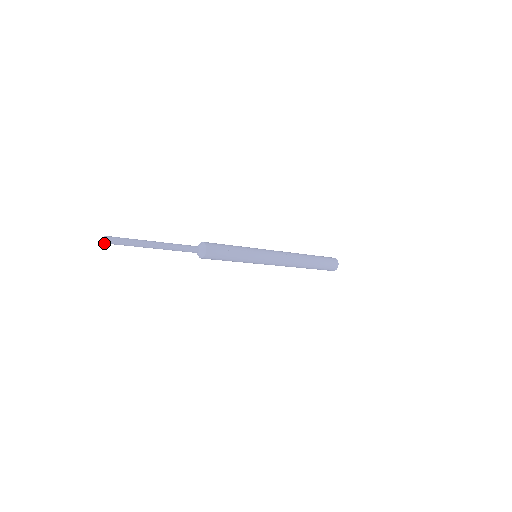
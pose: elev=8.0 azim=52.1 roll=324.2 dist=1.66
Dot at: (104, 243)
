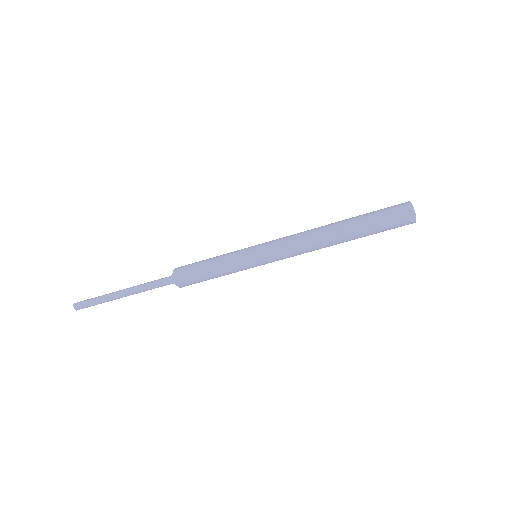
Dot at: (75, 309)
